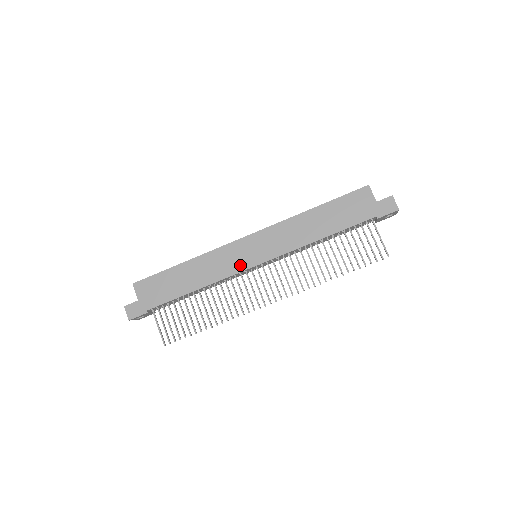
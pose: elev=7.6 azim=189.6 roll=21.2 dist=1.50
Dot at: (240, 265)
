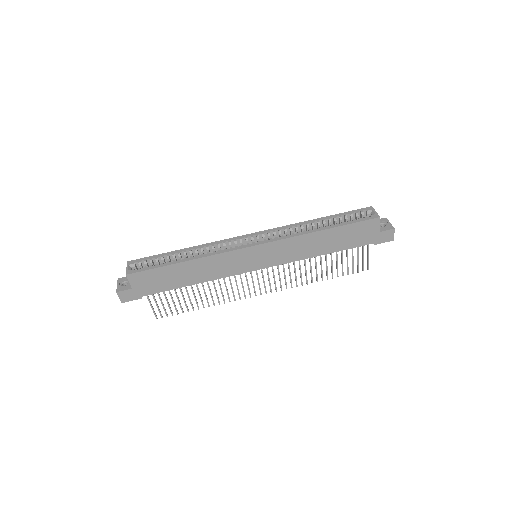
Dot at: (242, 269)
